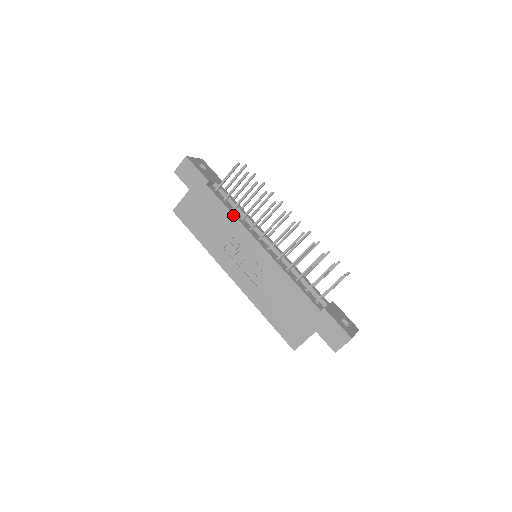
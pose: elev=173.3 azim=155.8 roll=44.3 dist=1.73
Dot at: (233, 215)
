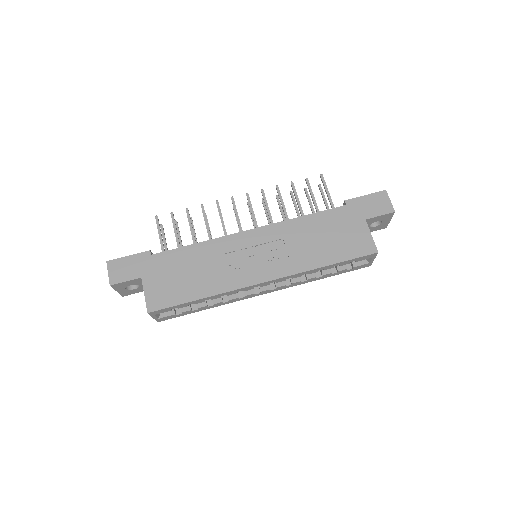
Dot at: (201, 243)
